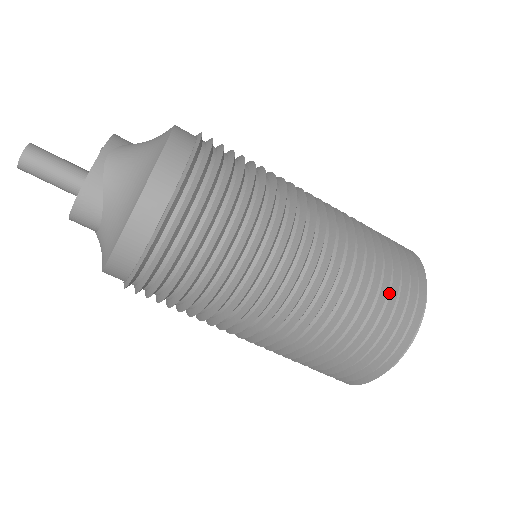
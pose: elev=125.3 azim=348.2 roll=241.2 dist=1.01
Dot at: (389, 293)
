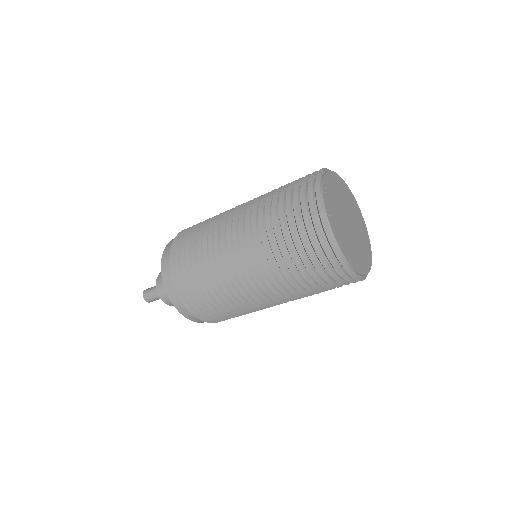
Dot at: occluded
